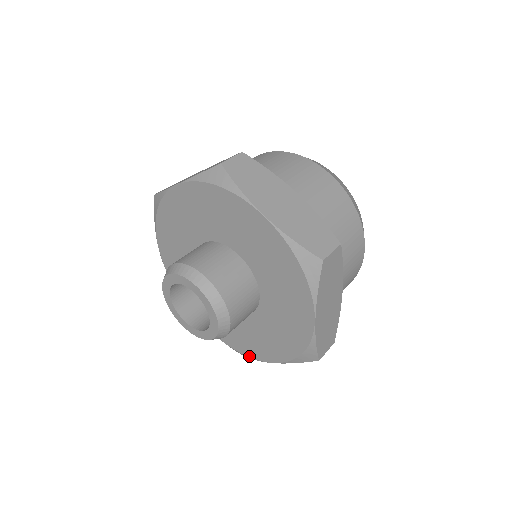
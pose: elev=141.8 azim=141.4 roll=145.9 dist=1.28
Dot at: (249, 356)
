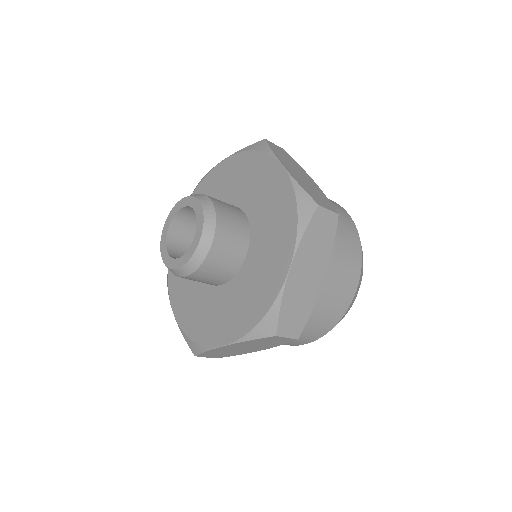
Dot at: (204, 344)
